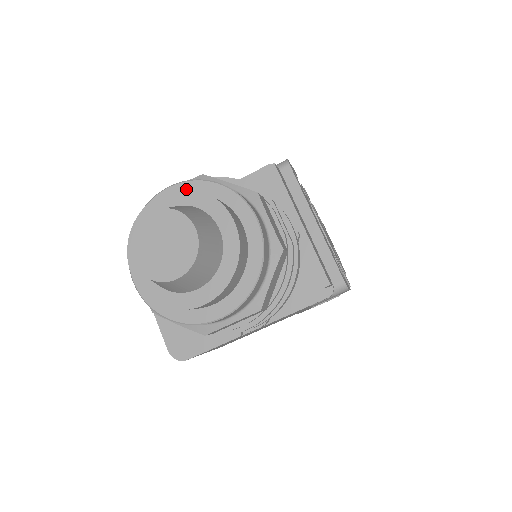
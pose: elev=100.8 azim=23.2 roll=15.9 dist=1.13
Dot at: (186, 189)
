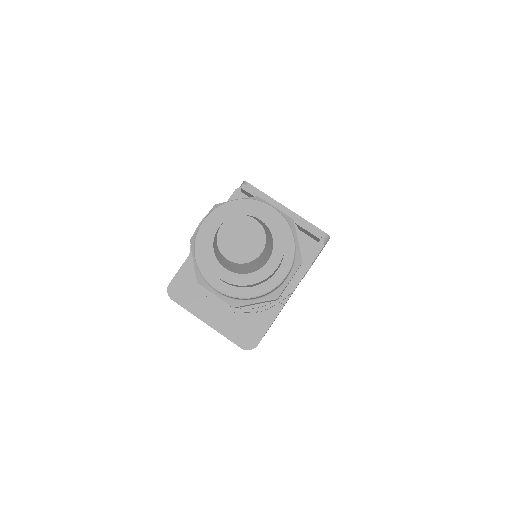
Dot at: (224, 209)
